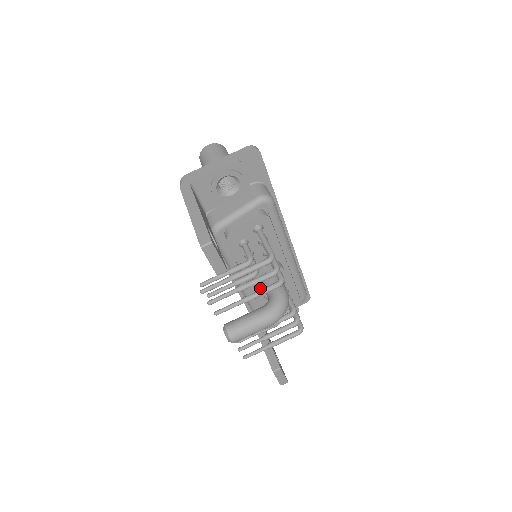
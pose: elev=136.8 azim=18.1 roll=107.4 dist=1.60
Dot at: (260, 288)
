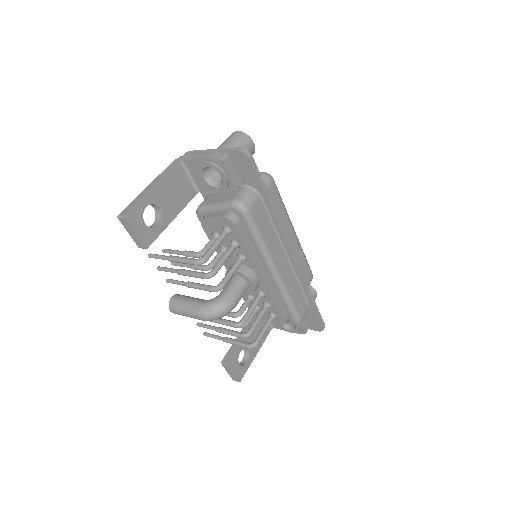
Dot at: occluded
